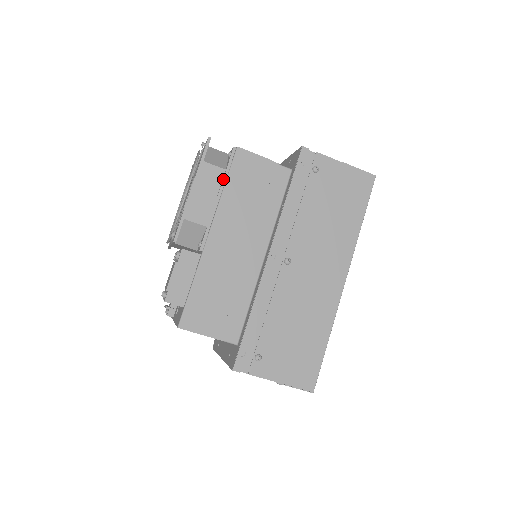
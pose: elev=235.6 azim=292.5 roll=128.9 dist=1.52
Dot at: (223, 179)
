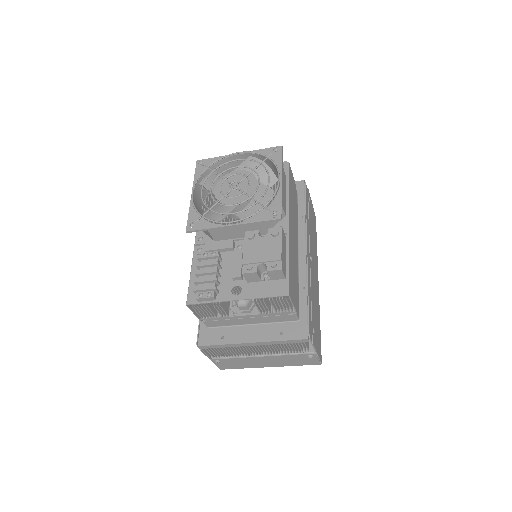
Dot at: (287, 182)
